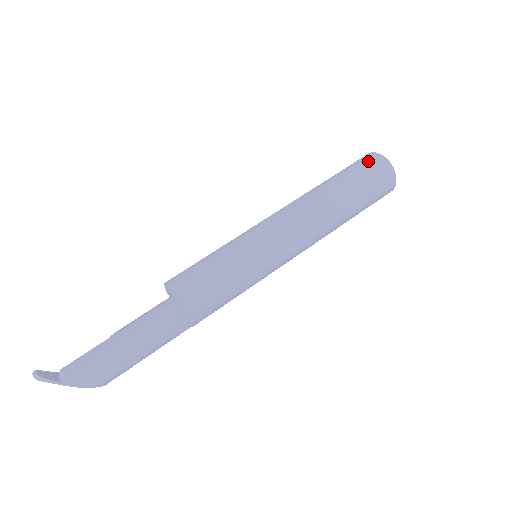
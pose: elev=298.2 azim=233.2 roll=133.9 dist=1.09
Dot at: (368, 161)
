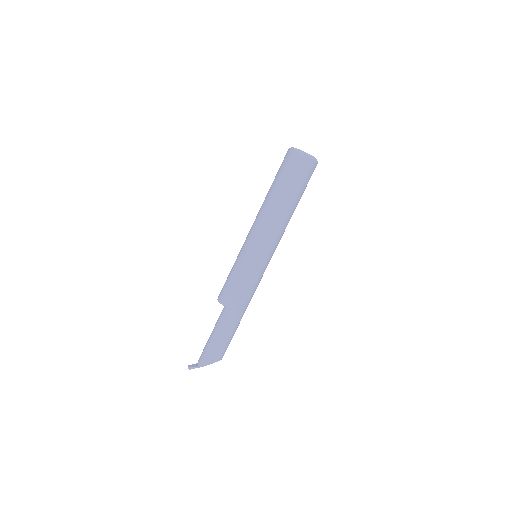
Dot at: (284, 159)
